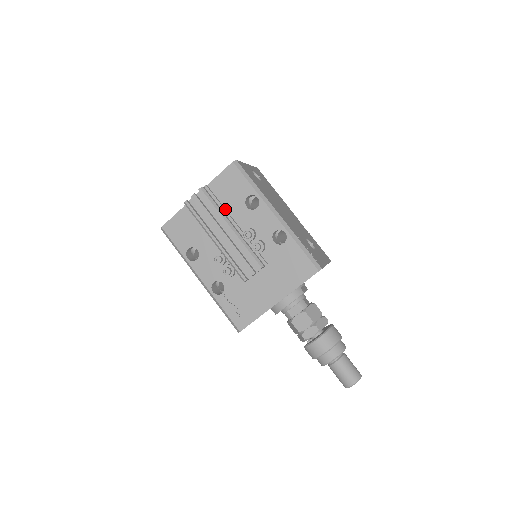
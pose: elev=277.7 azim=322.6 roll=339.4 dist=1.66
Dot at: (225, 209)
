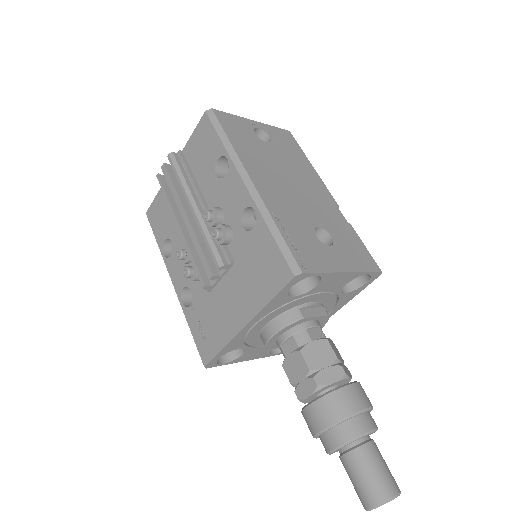
Dot at: (195, 181)
